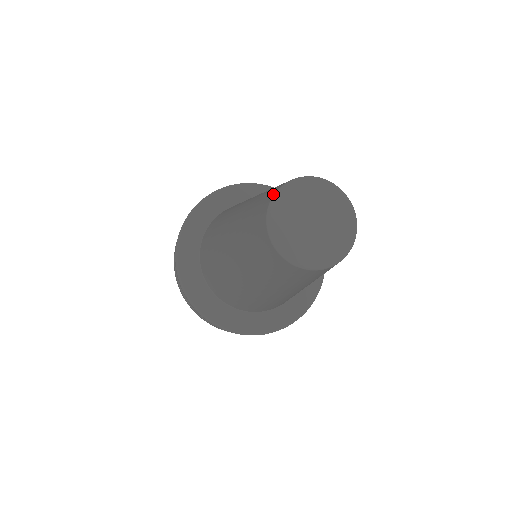
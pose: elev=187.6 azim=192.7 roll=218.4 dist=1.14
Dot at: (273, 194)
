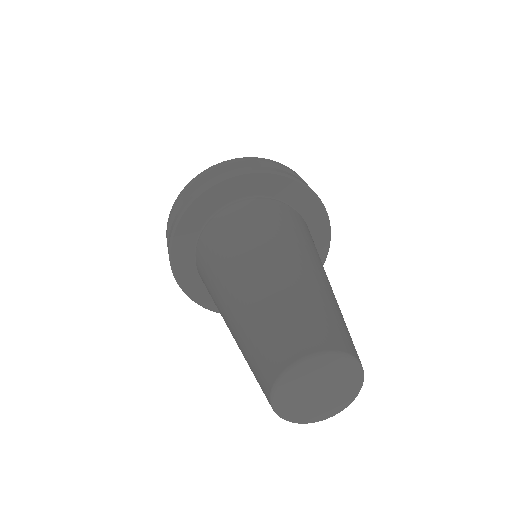
Dot at: (283, 368)
